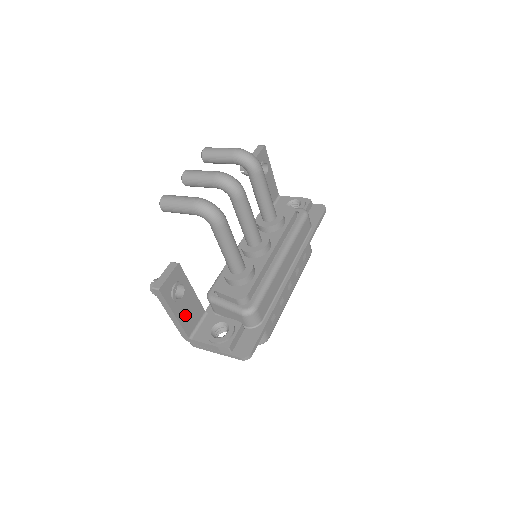
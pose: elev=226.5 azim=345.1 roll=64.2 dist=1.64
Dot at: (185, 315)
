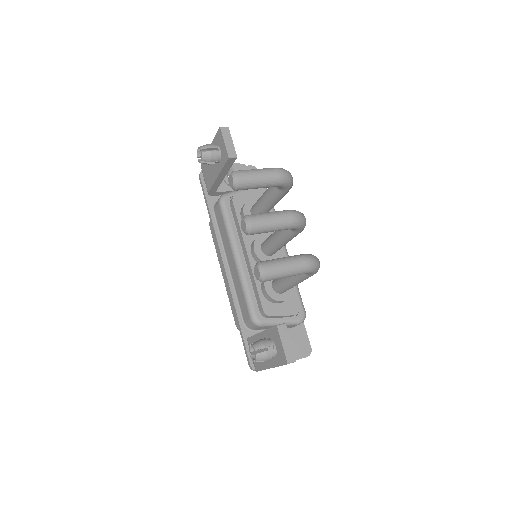
Dot at: occluded
